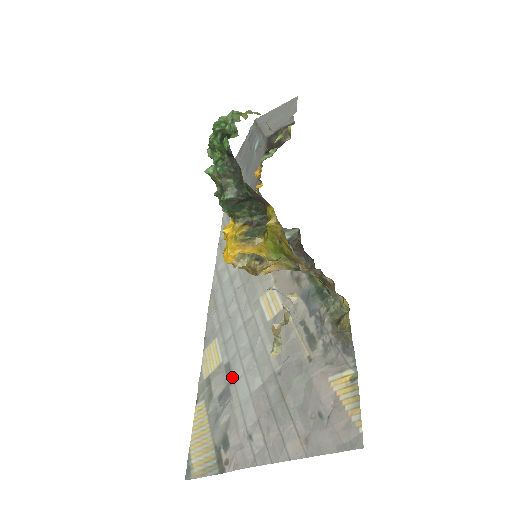
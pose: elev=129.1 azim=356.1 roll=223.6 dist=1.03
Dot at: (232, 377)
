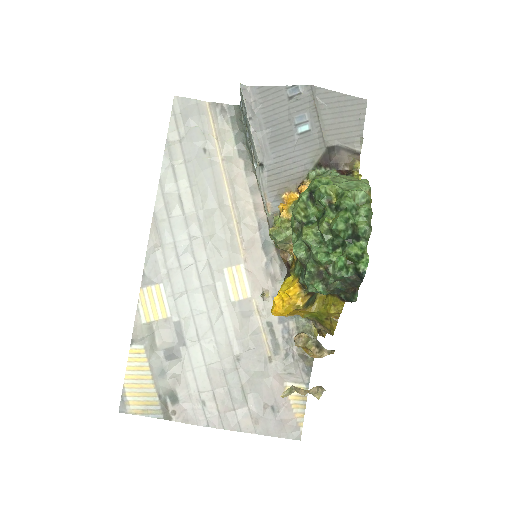
Dot at: (184, 340)
